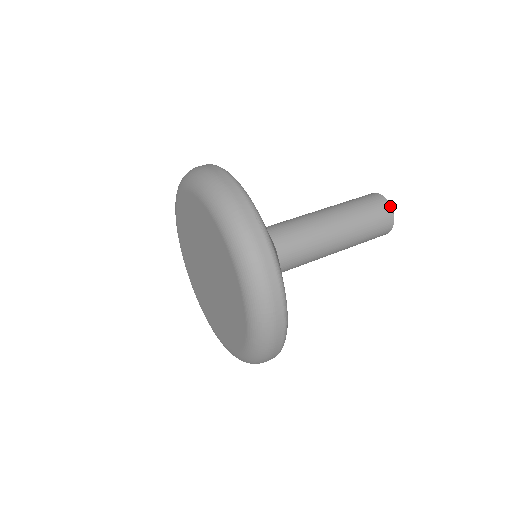
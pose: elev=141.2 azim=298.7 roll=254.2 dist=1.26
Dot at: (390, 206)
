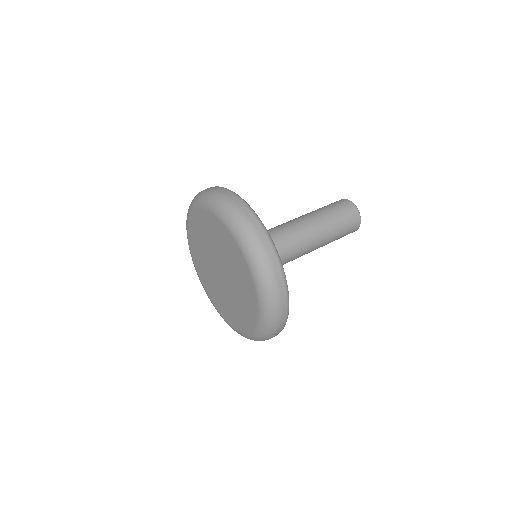
Dot at: (353, 204)
